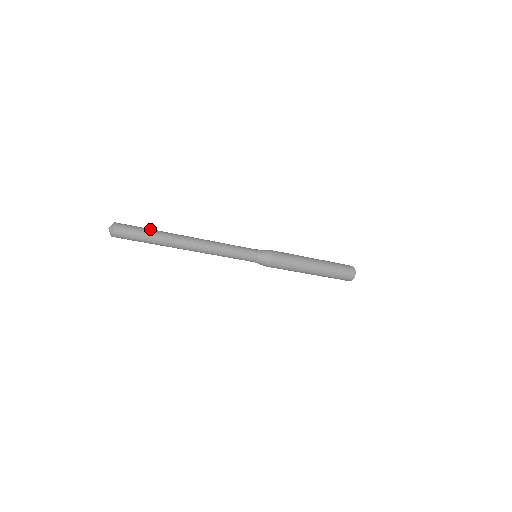
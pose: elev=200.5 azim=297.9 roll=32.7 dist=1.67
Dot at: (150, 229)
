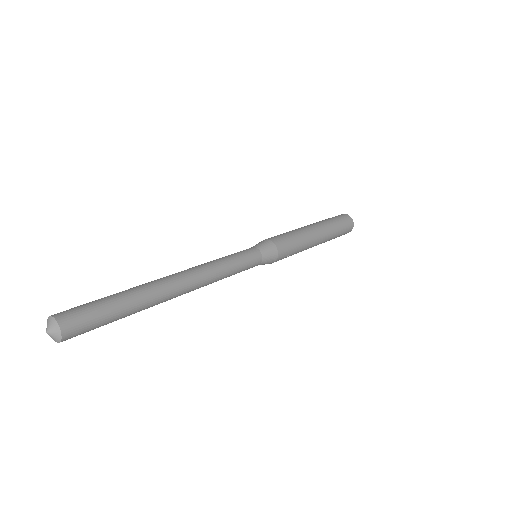
Dot at: (117, 298)
